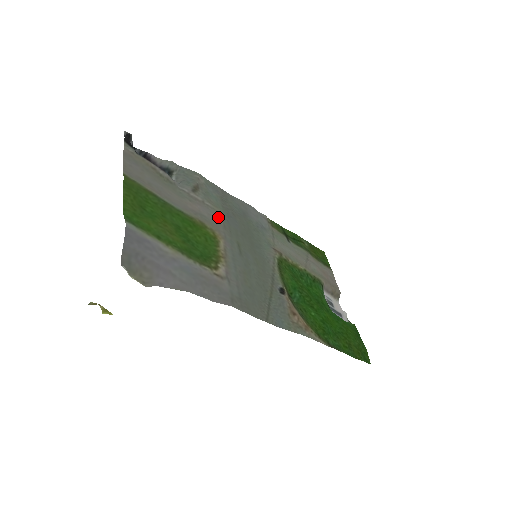
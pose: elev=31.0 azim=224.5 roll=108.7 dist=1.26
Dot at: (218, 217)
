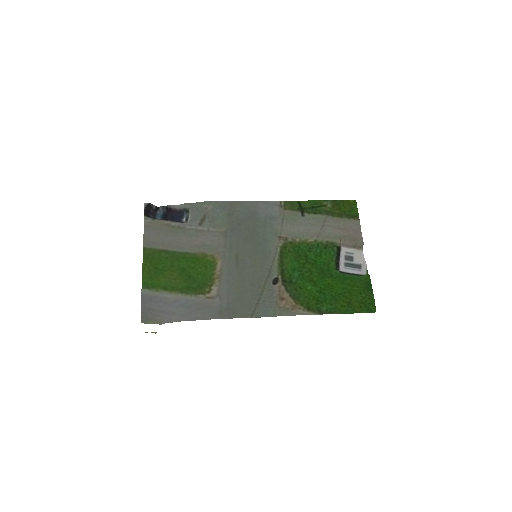
Dot at: (221, 238)
